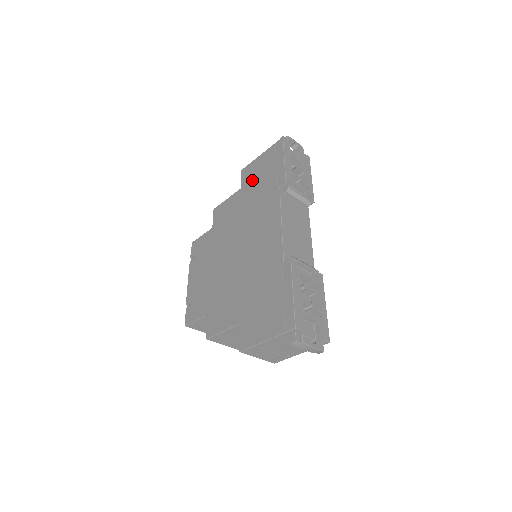
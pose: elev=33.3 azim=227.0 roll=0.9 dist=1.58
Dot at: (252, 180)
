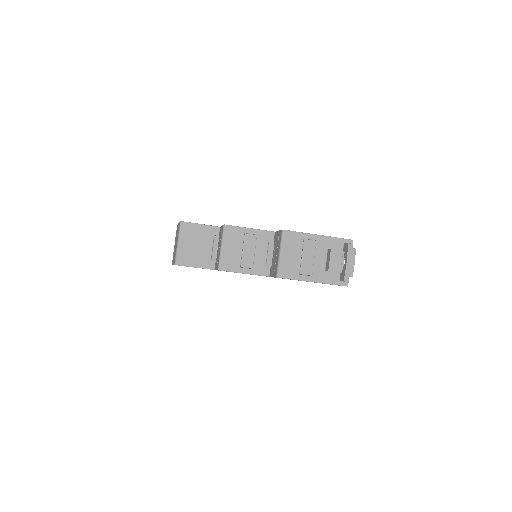
Dot at: occluded
